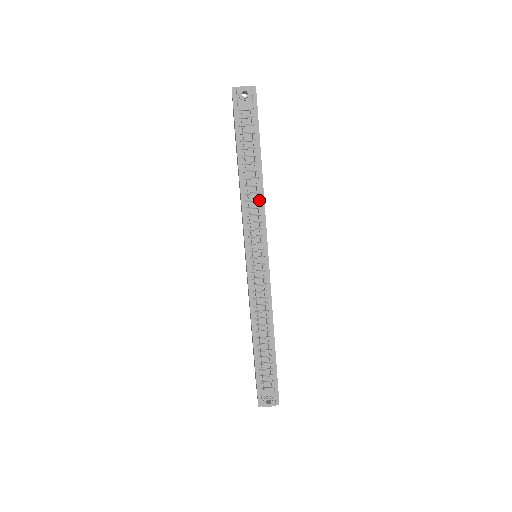
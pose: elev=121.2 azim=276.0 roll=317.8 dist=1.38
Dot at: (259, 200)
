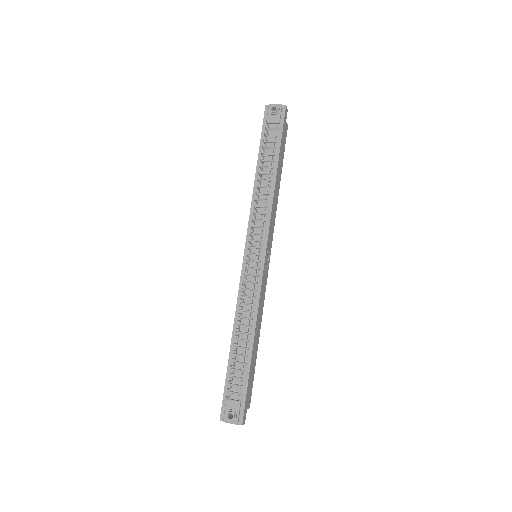
Dot at: (268, 200)
